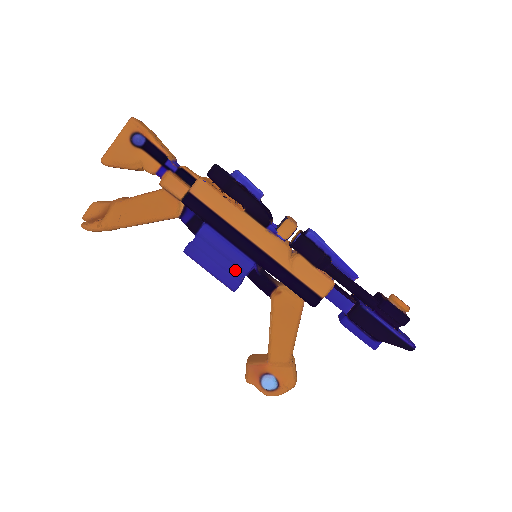
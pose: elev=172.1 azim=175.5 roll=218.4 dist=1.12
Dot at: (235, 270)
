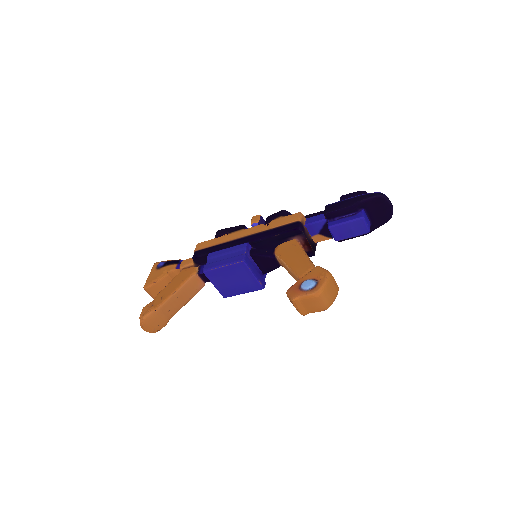
Dot at: (238, 253)
